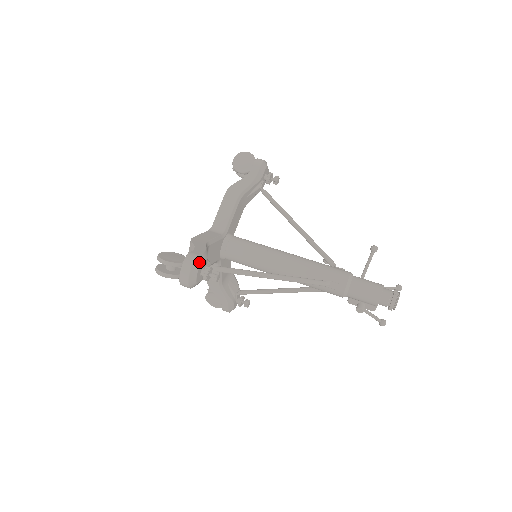
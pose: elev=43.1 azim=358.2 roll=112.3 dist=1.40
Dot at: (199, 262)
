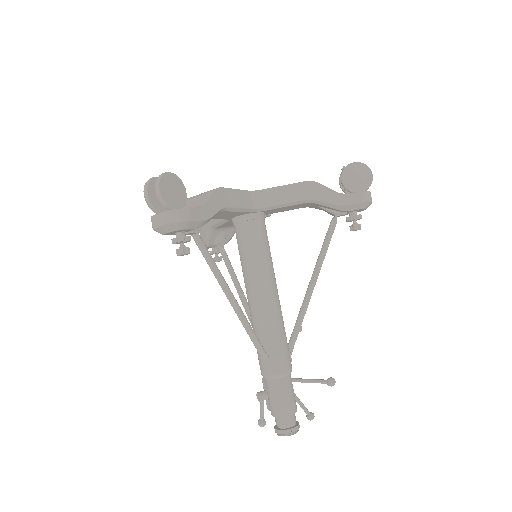
Dot at: (184, 226)
